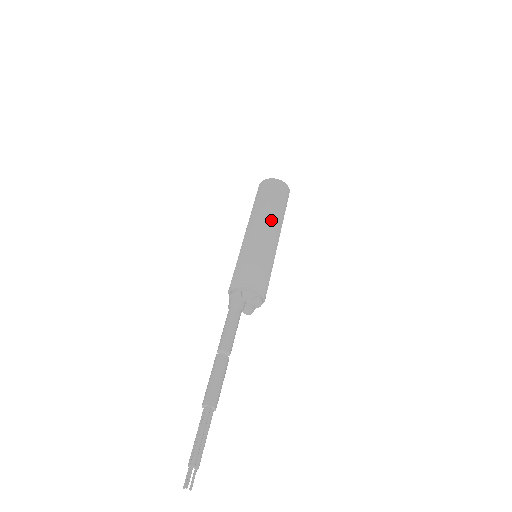
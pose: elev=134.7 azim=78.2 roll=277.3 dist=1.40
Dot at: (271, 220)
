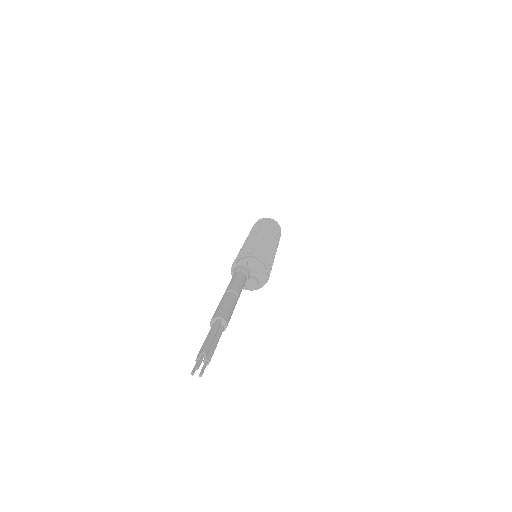
Dot at: (270, 233)
